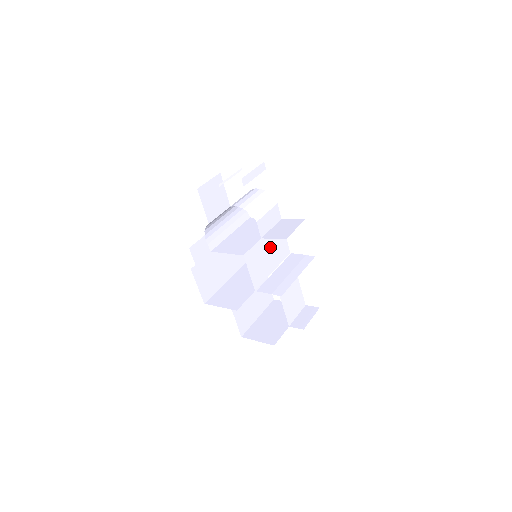
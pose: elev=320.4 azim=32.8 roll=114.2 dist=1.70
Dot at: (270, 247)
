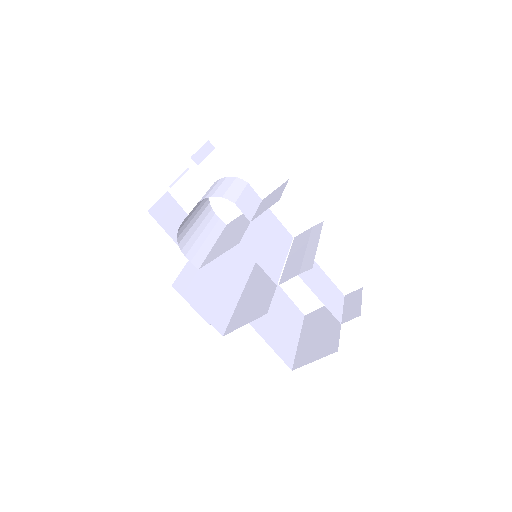
Dot at: (266, 232)
